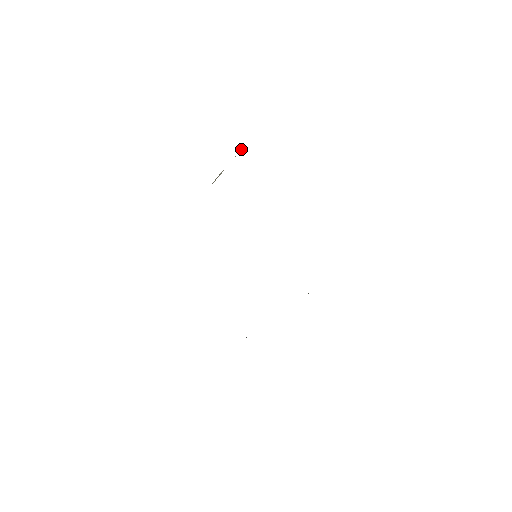
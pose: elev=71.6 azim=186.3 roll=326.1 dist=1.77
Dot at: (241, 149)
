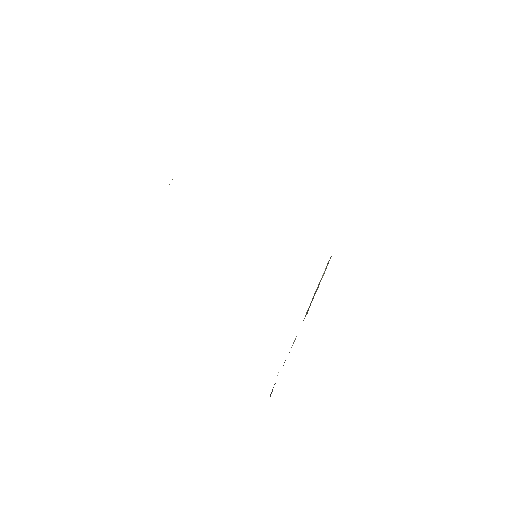
Dot at: occluded
